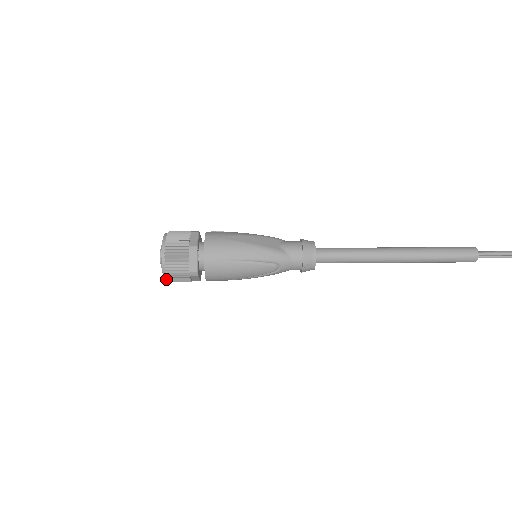
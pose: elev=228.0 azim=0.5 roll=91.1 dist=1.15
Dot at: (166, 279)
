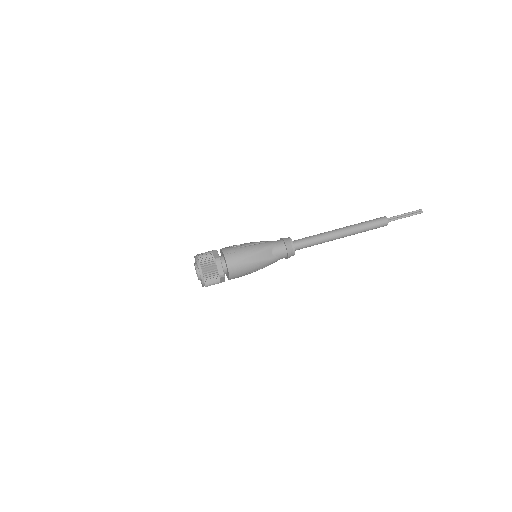
Dot at: occluded
